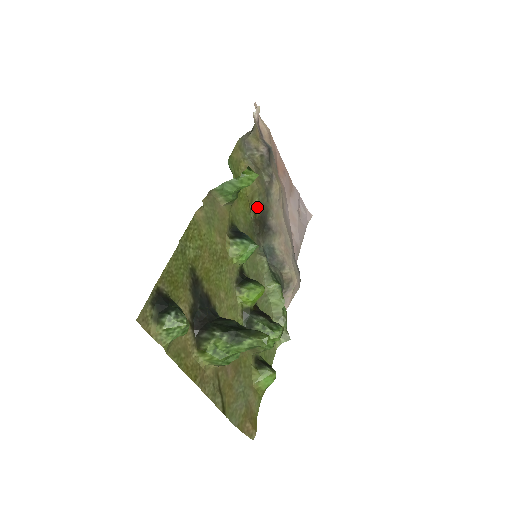
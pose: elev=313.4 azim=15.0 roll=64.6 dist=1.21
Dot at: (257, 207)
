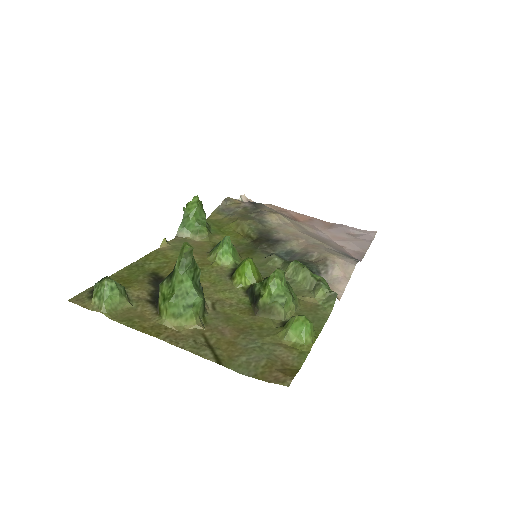
Dot at: (251, 233)
